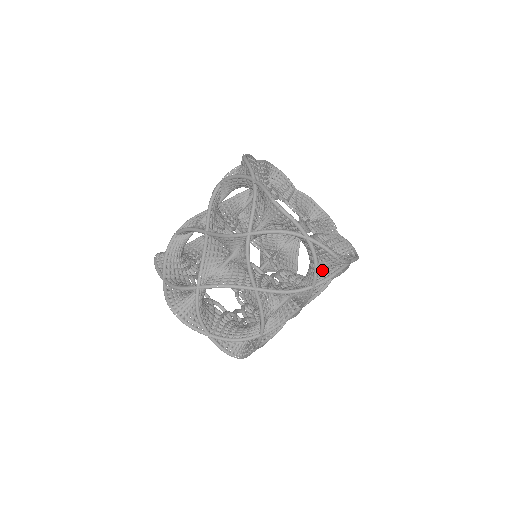
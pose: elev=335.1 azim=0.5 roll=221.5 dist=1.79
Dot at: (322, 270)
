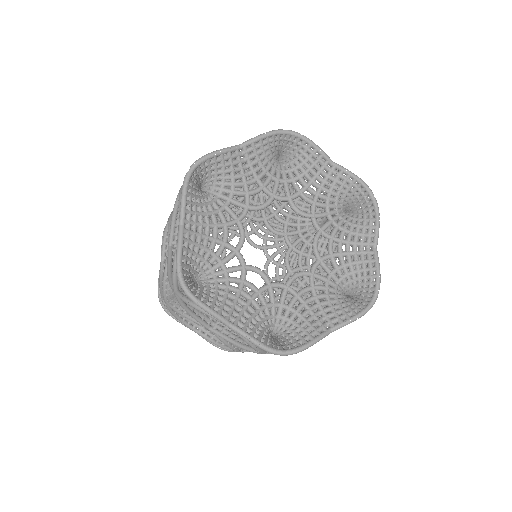
Dot at: occluded
